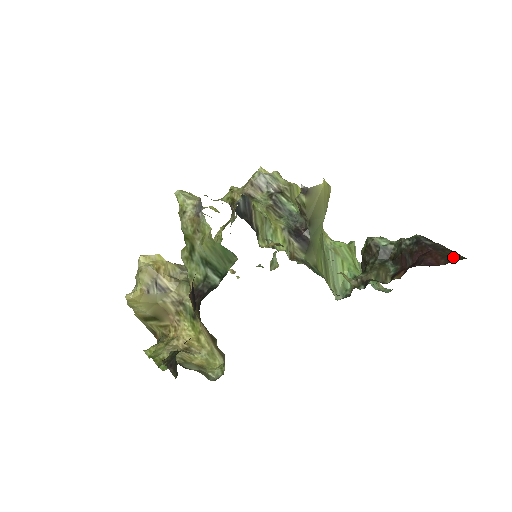
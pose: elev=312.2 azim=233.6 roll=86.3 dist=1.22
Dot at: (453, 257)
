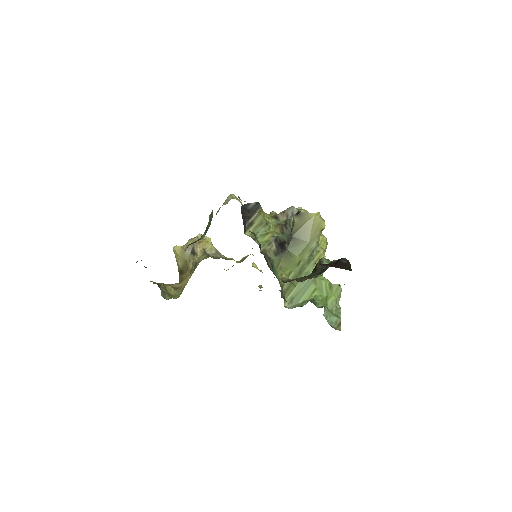
Dot at: (344, 268)
